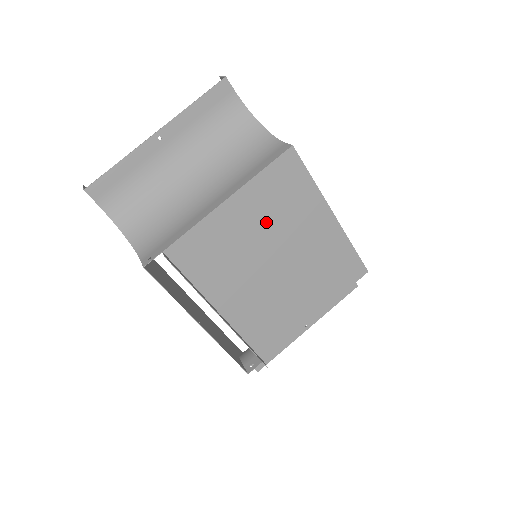
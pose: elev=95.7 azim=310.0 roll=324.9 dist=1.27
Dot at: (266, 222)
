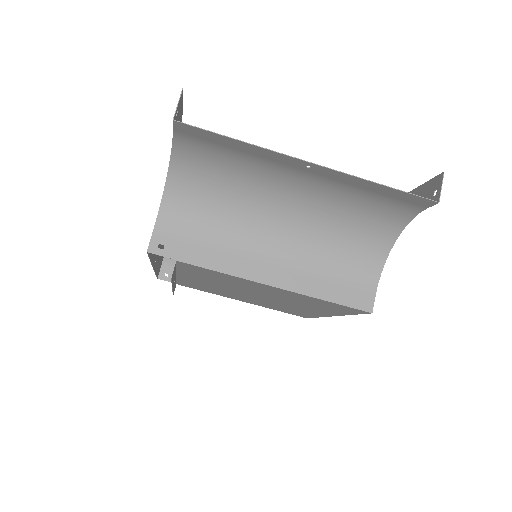
Dot at: (283, 297)
